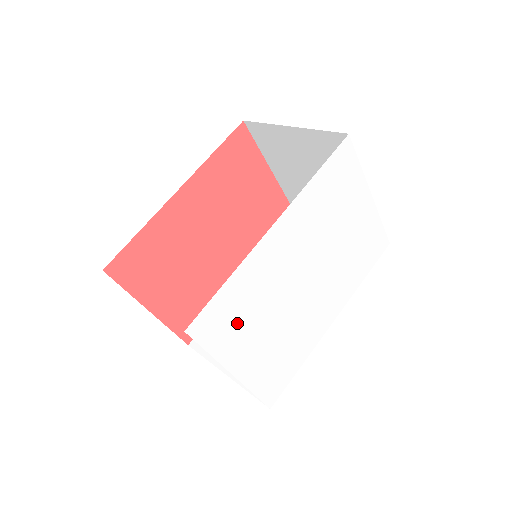
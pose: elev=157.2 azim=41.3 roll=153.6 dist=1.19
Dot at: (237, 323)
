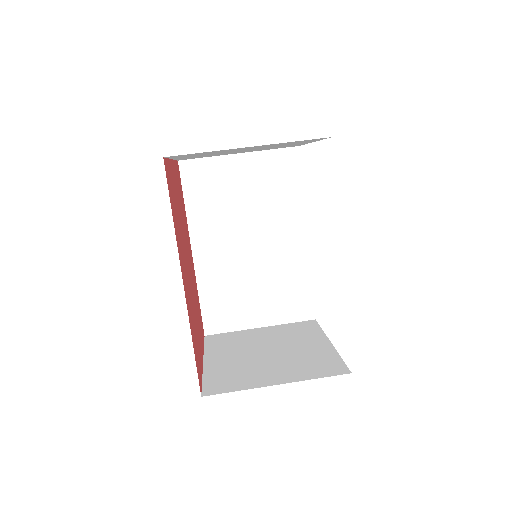
Dot at: occluded
